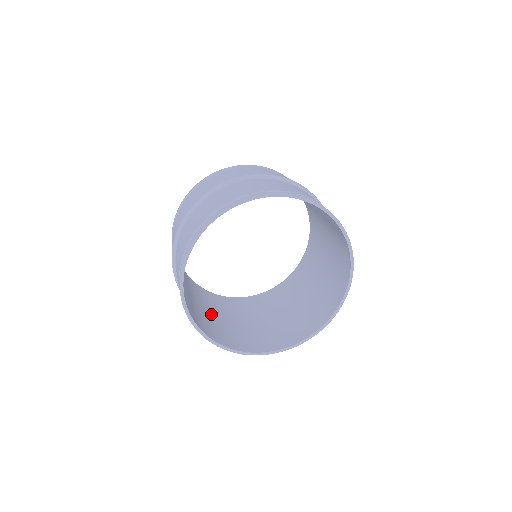
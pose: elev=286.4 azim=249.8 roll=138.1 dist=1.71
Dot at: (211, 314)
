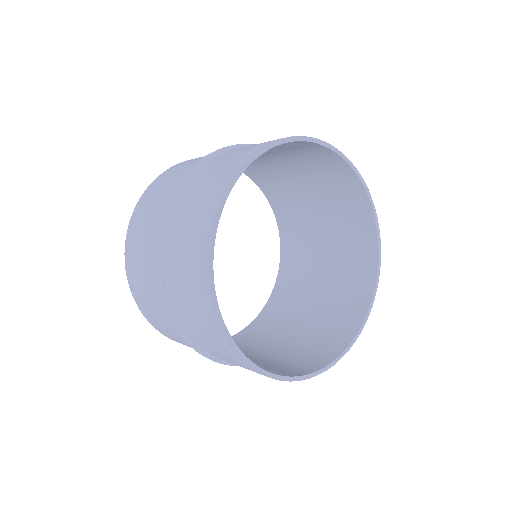
Dot at: occluded
